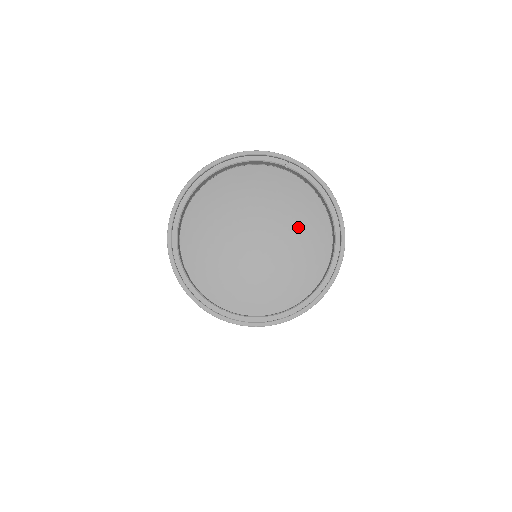
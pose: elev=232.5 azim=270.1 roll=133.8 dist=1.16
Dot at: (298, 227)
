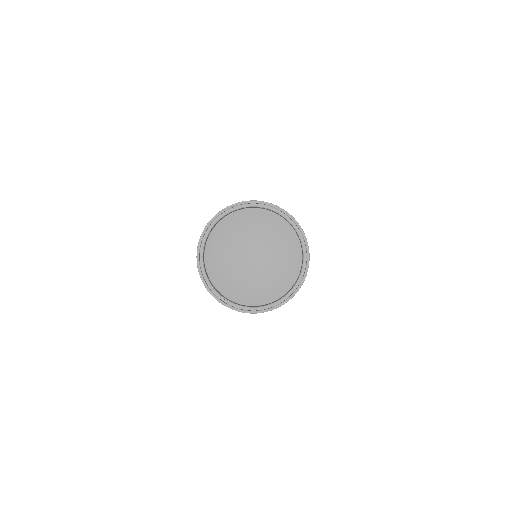
Dot at: (281, 255)
